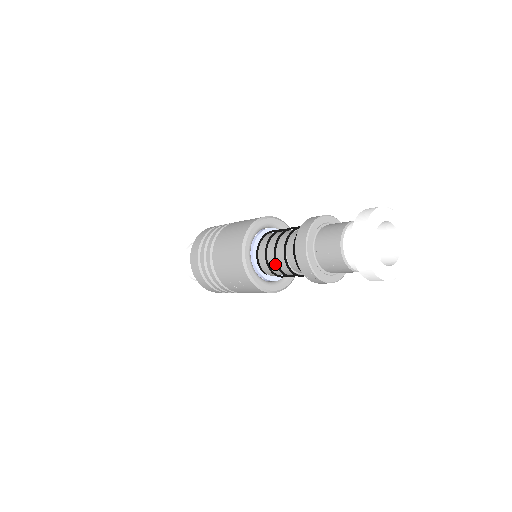
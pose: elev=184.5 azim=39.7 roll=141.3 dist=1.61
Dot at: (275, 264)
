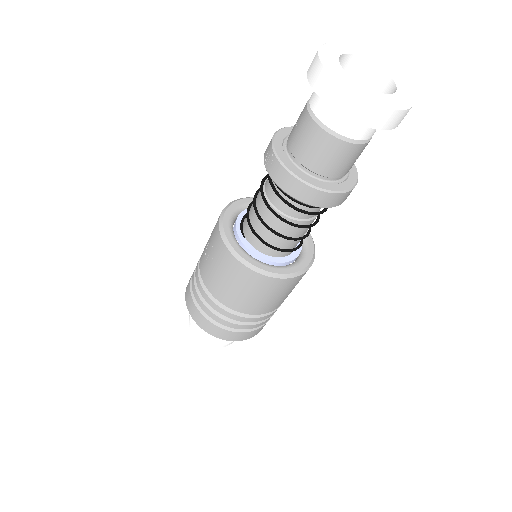
Dot at: occluded
